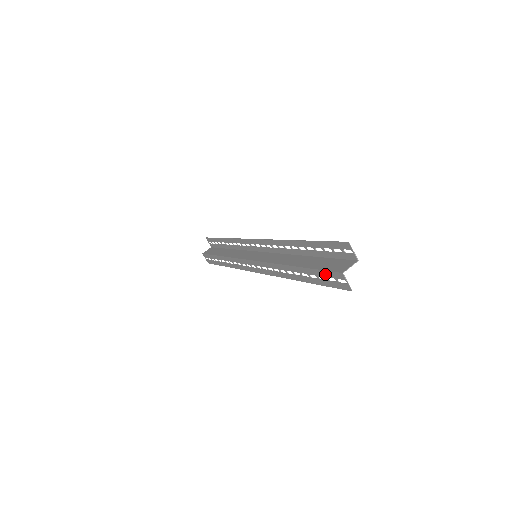
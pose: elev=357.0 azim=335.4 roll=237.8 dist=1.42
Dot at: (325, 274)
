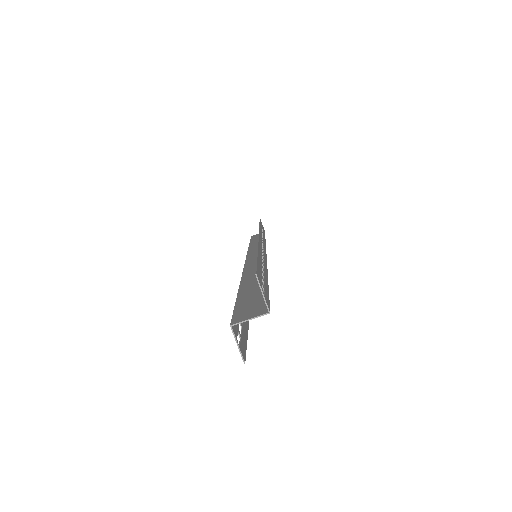
Dot at: occluded
